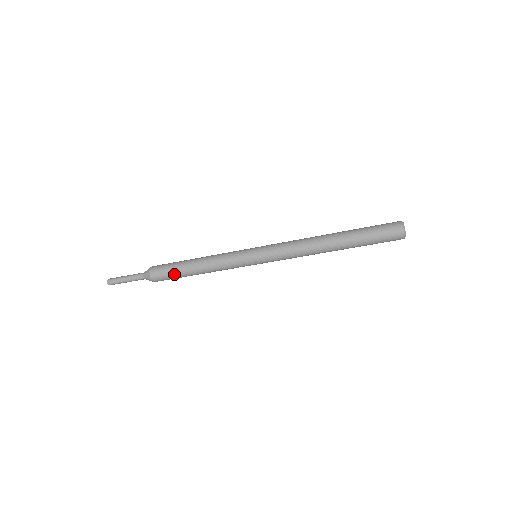
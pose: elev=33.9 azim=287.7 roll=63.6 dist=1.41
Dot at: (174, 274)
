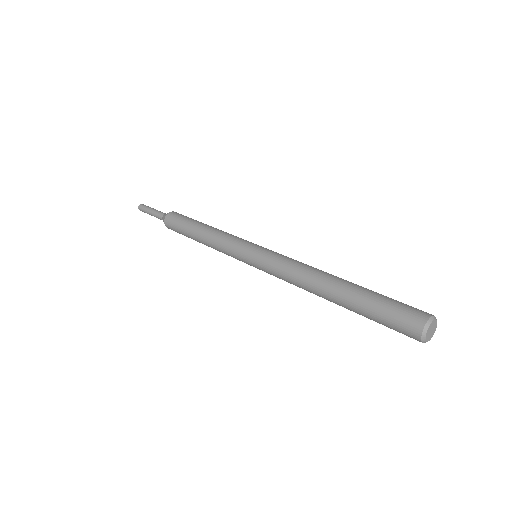
Dot at: occluded
